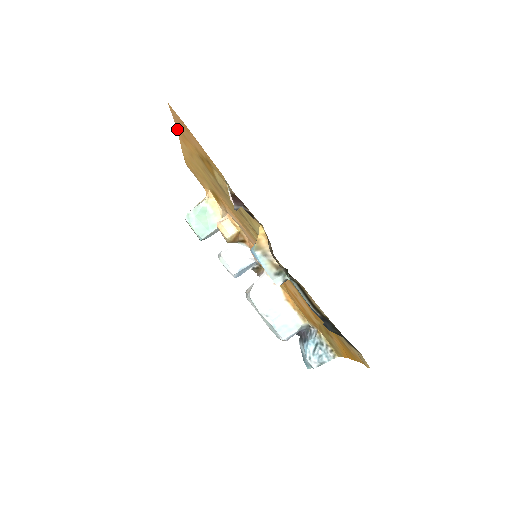
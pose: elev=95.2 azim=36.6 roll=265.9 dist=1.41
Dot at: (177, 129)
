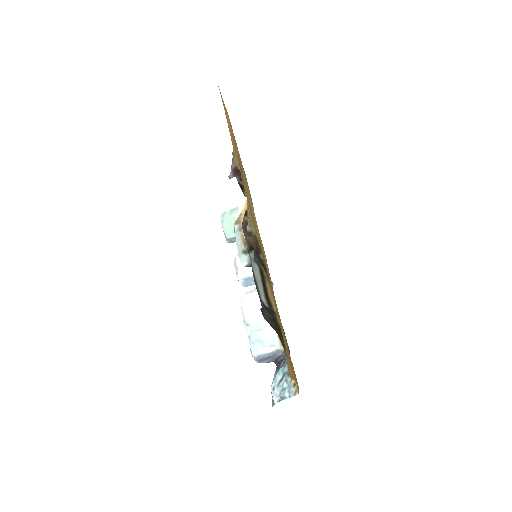
Dot at: occluded
